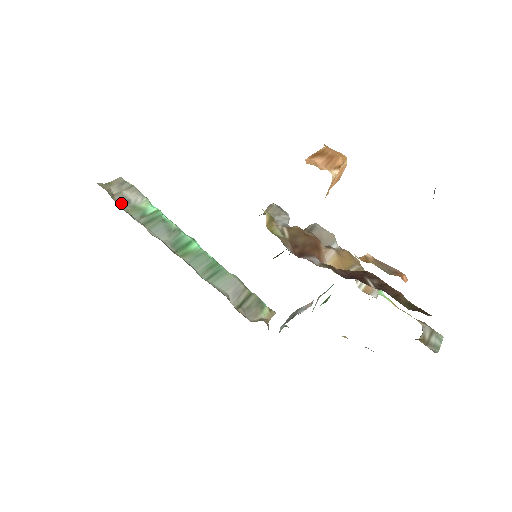
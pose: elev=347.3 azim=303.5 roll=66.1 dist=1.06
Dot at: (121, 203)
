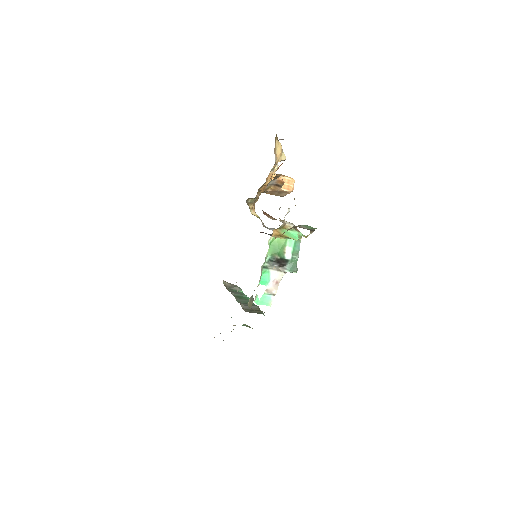
Dot at: (227, 287)
